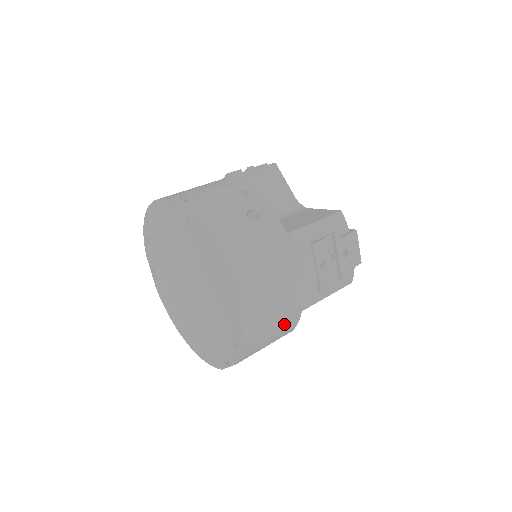
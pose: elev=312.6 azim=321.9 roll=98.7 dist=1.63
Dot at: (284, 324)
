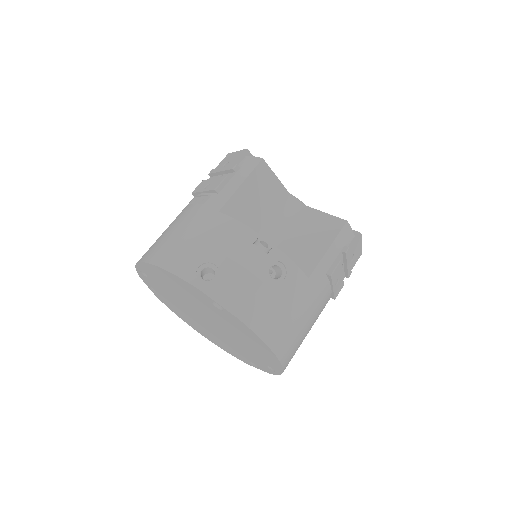
Dot at: occluded
